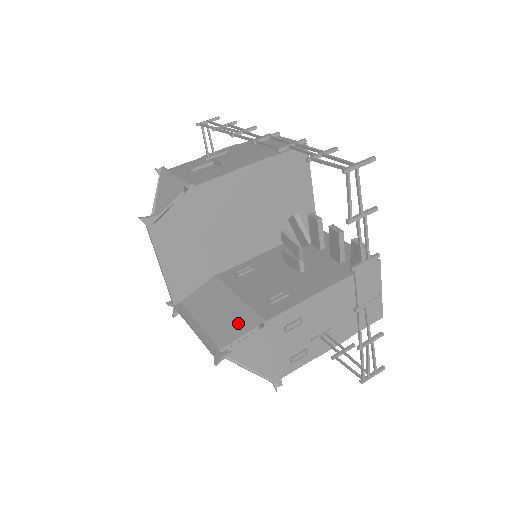
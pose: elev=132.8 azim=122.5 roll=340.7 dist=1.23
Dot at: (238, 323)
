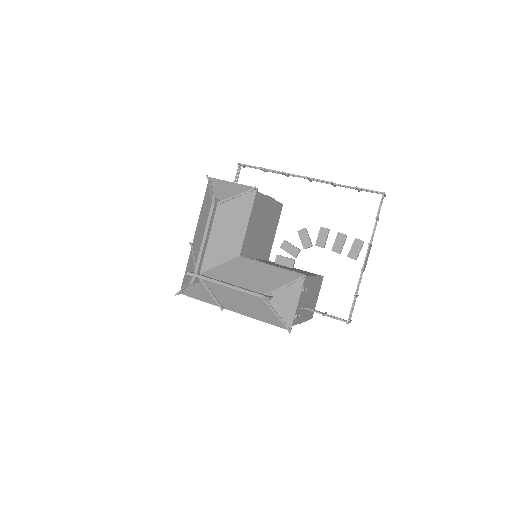
Dot at: (278, 278)
